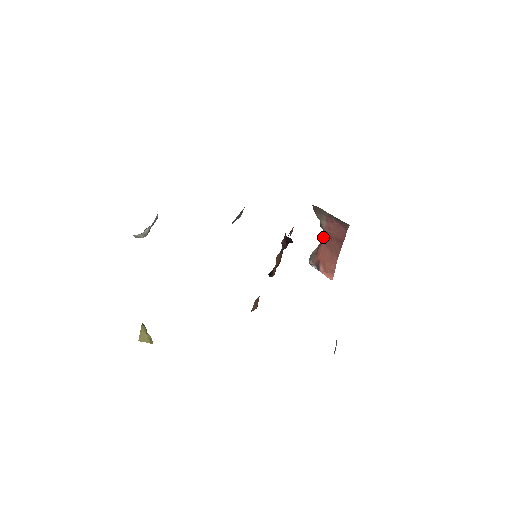
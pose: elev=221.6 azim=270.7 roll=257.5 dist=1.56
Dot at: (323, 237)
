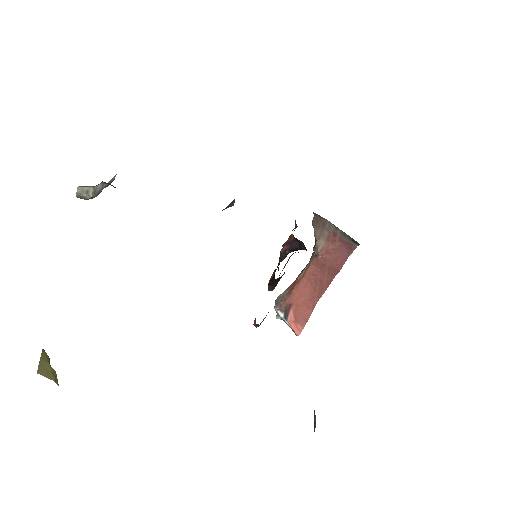
Dot at: (308, 268)
